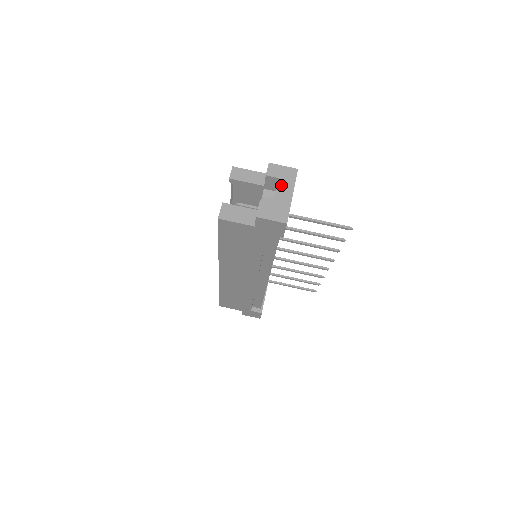
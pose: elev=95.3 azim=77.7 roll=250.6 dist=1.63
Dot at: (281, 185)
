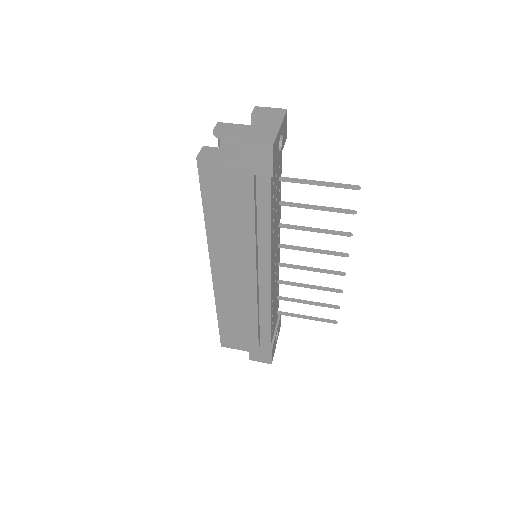
Dot at: (268, 119)
